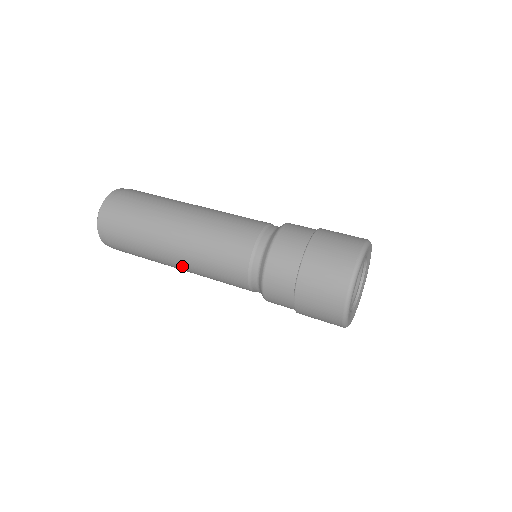
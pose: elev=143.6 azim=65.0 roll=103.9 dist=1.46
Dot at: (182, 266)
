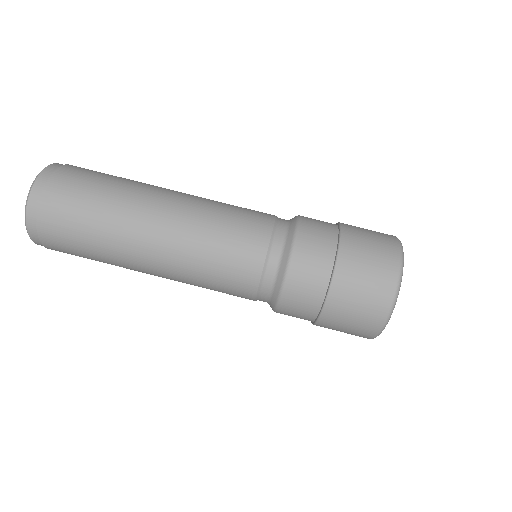
Dot at: occluded
